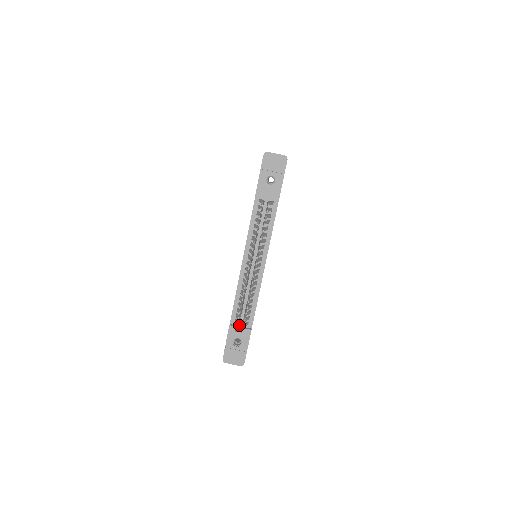
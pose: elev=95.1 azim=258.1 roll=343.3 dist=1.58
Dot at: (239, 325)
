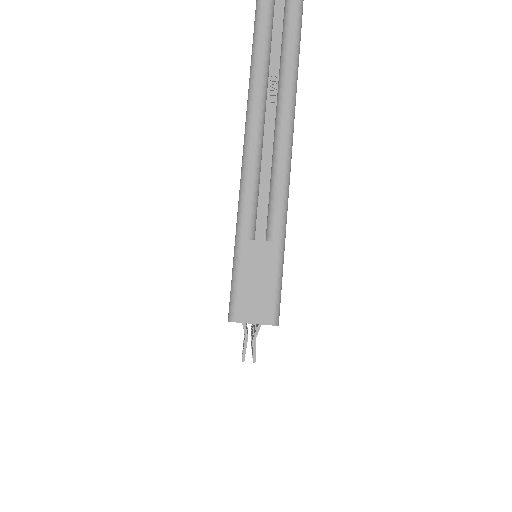
Dot at: occluded
